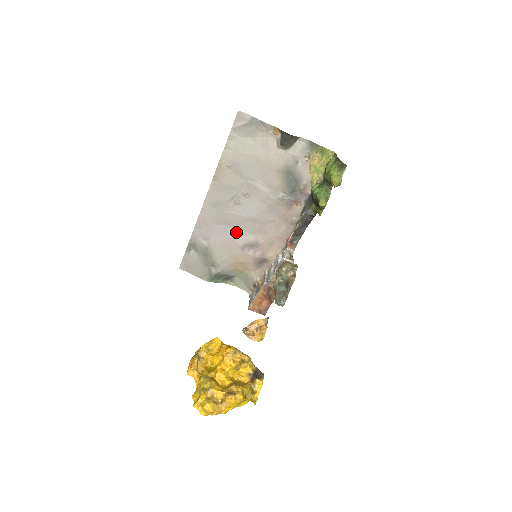
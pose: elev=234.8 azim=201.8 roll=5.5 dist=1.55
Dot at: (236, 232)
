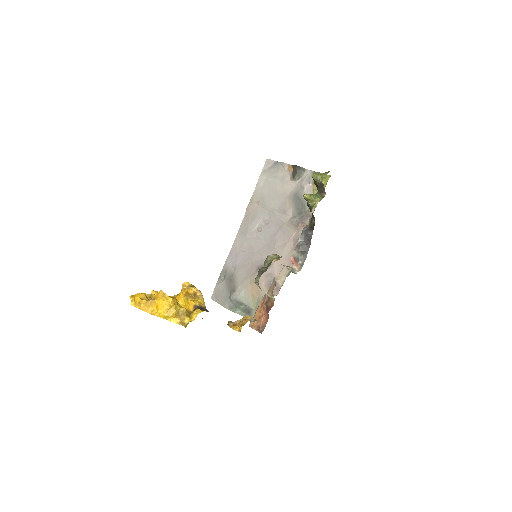
Dot at: (256, 257)
